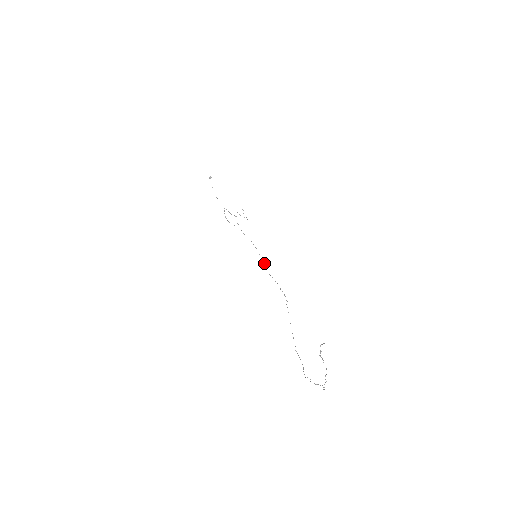
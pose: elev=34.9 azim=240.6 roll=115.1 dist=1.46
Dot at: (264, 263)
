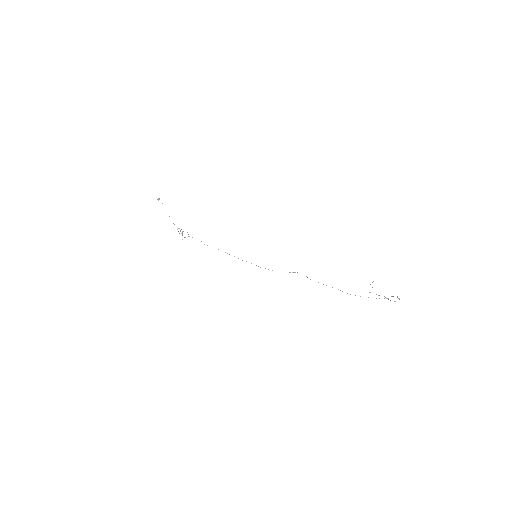
Dot at: occluded
